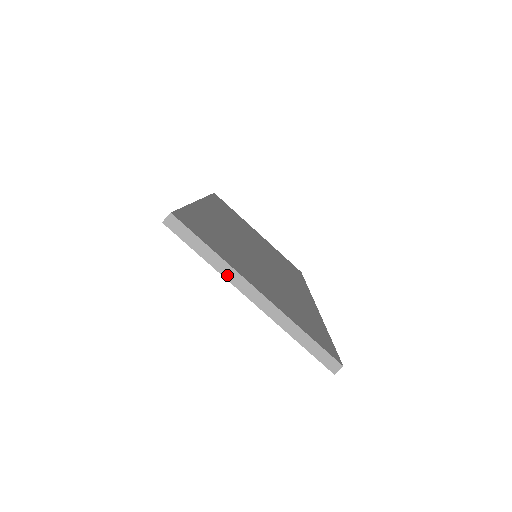
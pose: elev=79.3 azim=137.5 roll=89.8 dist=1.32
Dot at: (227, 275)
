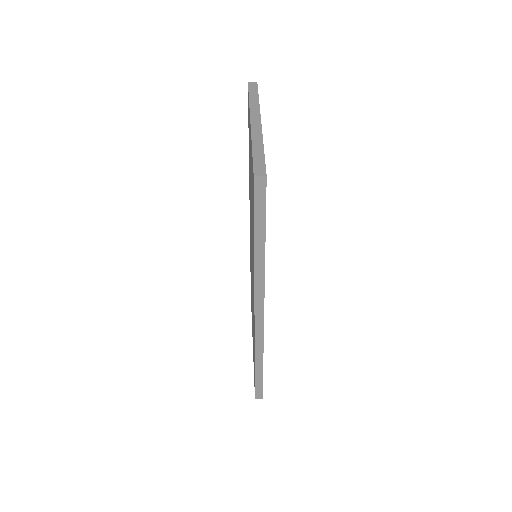
Dot at: (252, 108)
